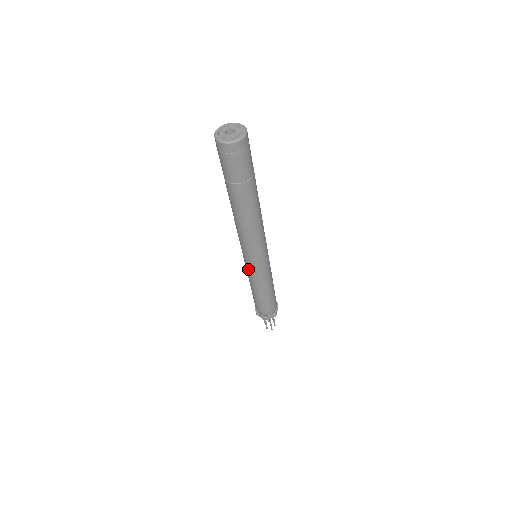
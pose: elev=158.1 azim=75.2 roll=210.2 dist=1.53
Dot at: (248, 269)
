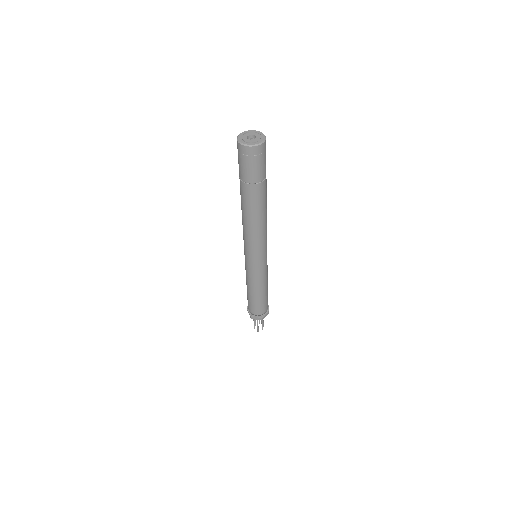
Dot at: (245, 264)
